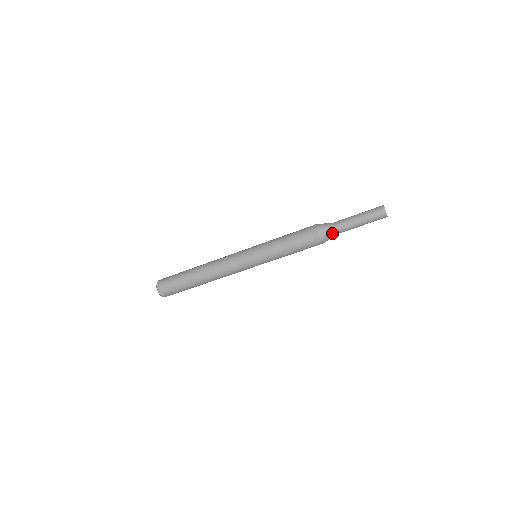
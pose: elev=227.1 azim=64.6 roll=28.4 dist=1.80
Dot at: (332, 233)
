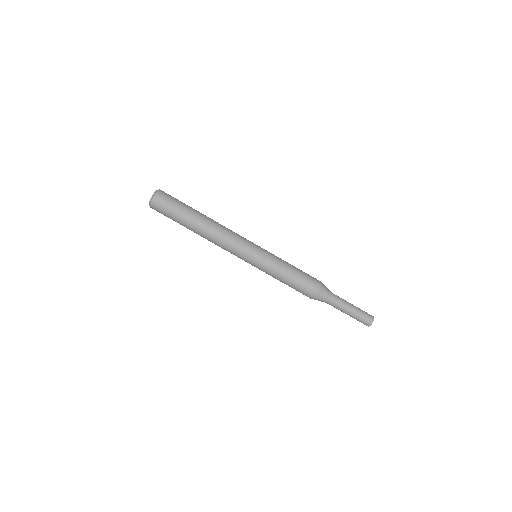
Dot at: (327, 297)
